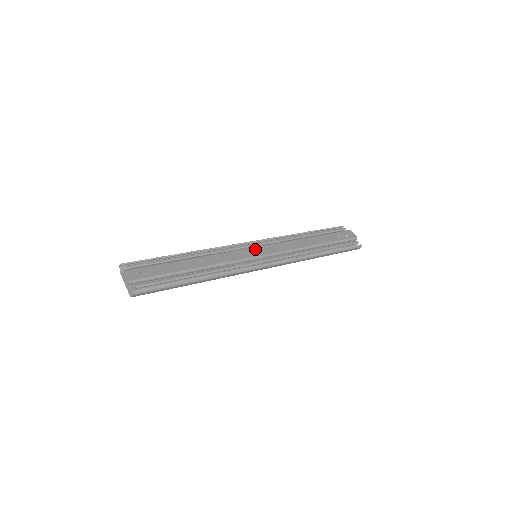
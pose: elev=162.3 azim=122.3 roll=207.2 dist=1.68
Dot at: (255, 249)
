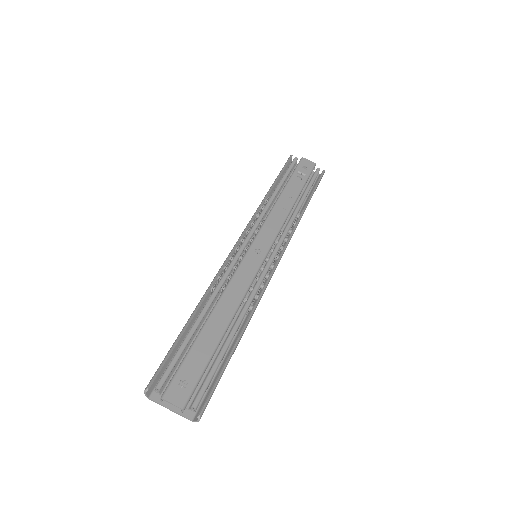
Dot at: (253, 250)
